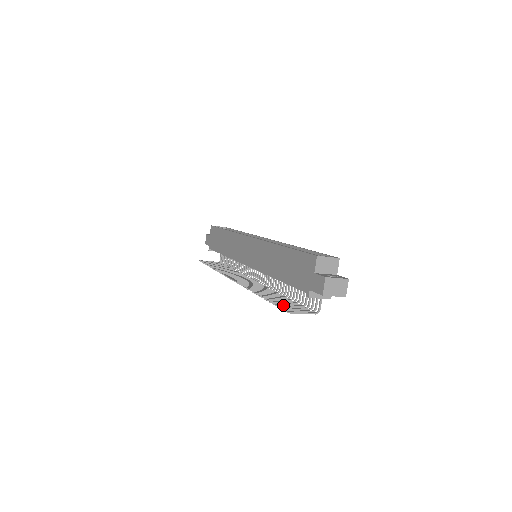
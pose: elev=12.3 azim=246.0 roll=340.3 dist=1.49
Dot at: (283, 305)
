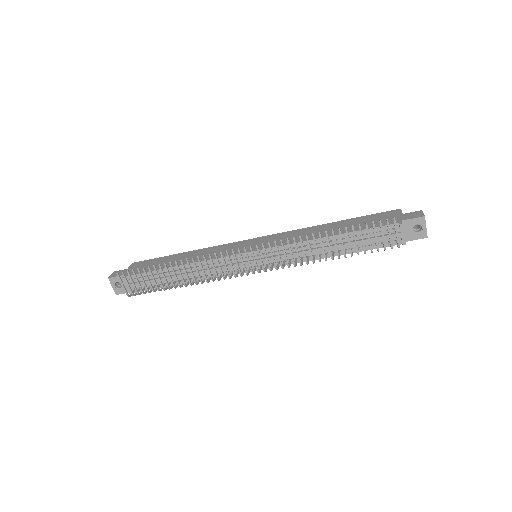
Dot at: (368, 230)
